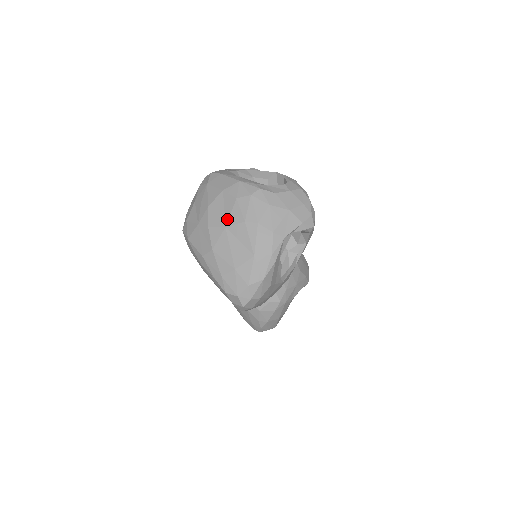
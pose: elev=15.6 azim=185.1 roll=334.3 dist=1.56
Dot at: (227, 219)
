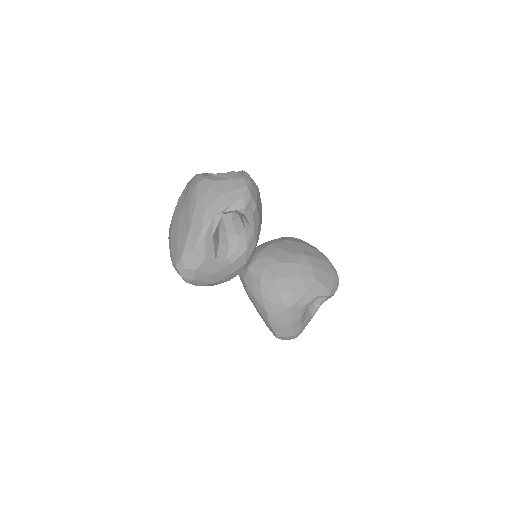
Dot at: (182, 205)
